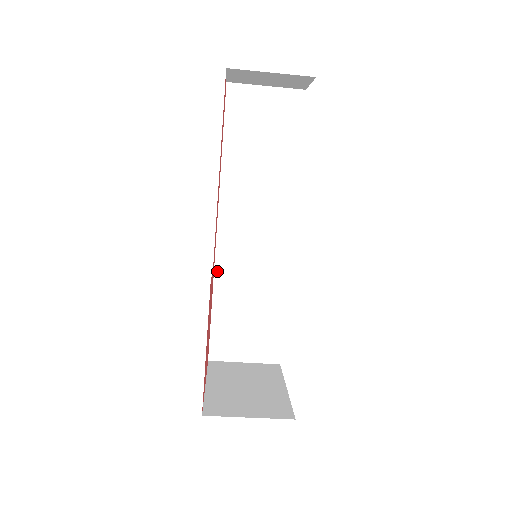
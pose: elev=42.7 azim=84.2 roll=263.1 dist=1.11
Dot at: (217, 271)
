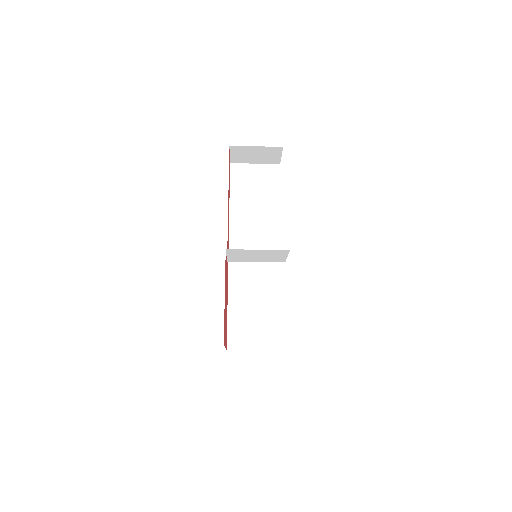
Dot at: (230, 281)
